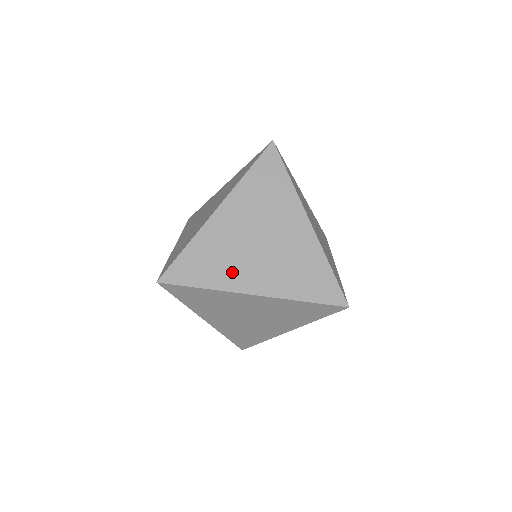
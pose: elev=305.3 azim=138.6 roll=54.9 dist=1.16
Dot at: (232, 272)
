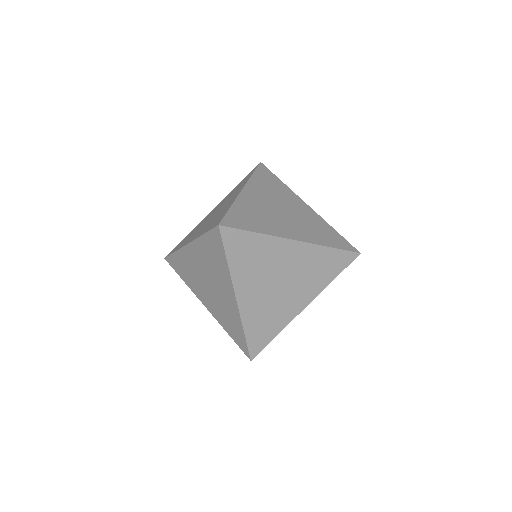
Dot at: (283, 313)
